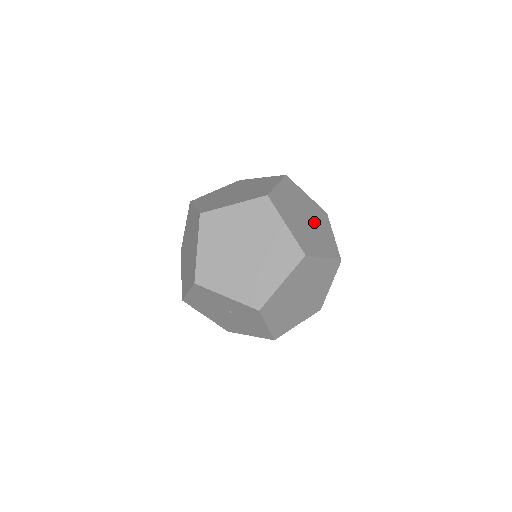
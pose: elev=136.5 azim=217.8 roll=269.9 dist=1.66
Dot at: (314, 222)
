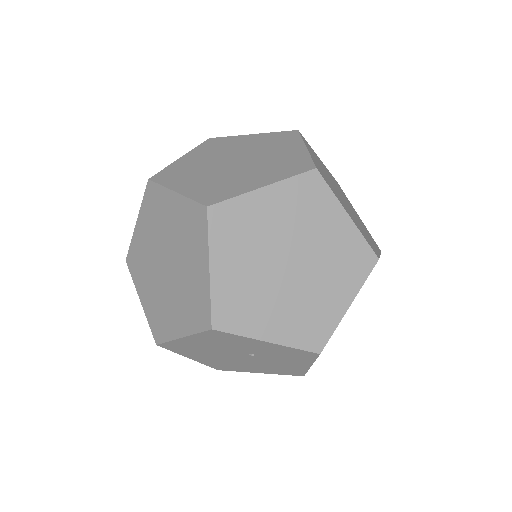
Dot at: (346, 201)
